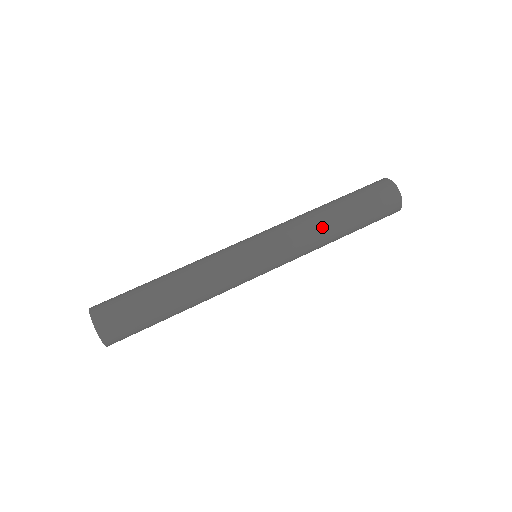
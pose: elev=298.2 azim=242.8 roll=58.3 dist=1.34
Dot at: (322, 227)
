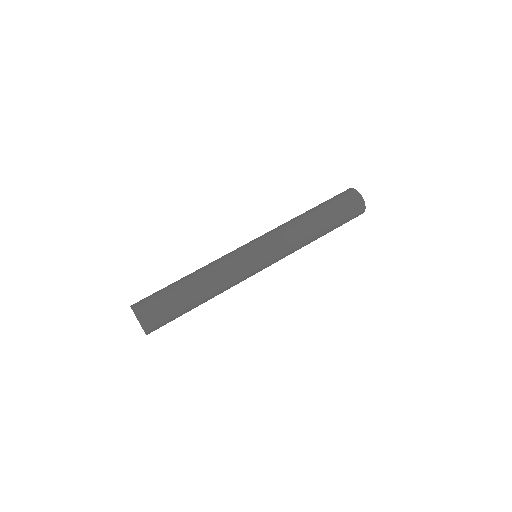
Dot at: (298, 220)
